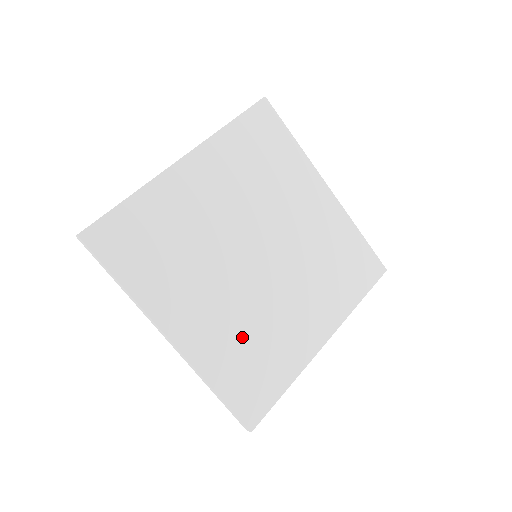
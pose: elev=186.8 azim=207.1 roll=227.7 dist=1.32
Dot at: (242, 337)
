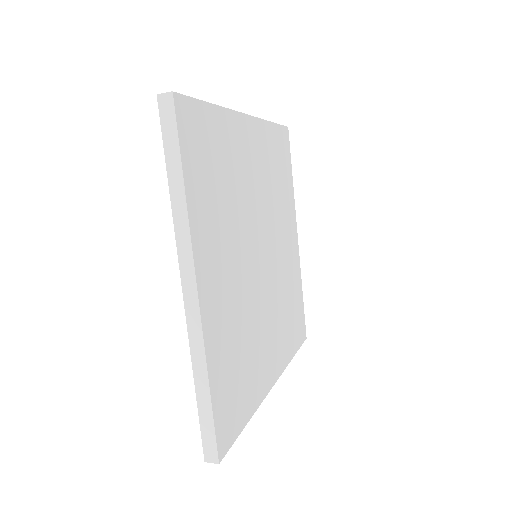
Dot at: (238, 333)
